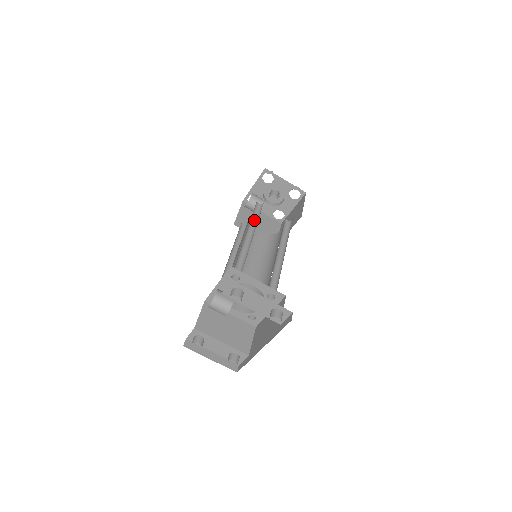
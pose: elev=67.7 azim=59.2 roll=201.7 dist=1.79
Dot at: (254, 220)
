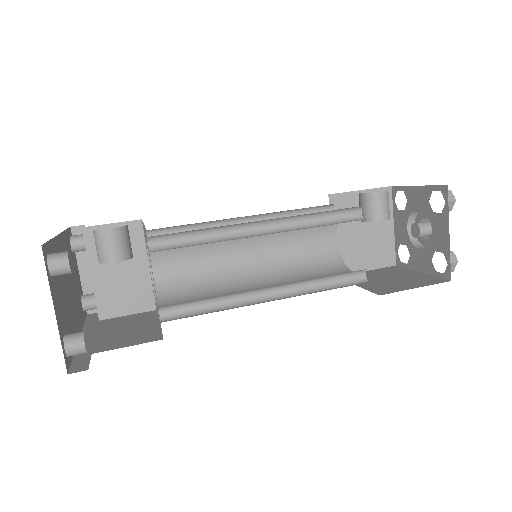
Dot at: (313, 220)
